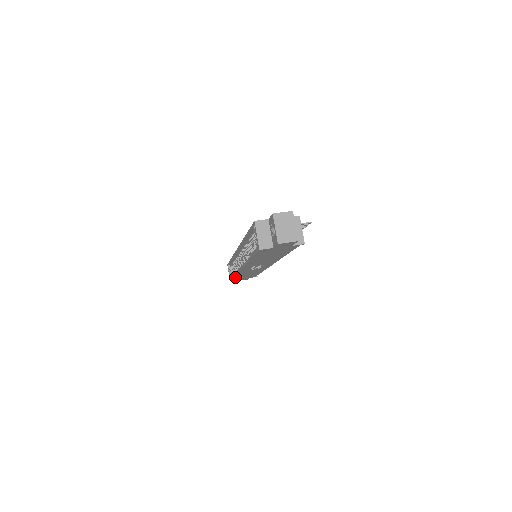
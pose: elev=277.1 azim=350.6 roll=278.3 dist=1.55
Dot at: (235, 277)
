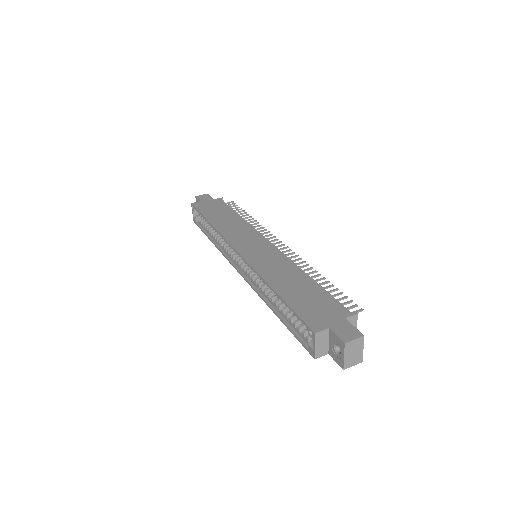
Dot at: (209, 236)
